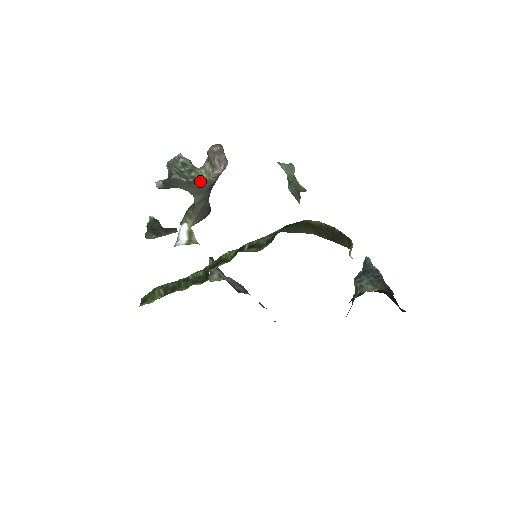
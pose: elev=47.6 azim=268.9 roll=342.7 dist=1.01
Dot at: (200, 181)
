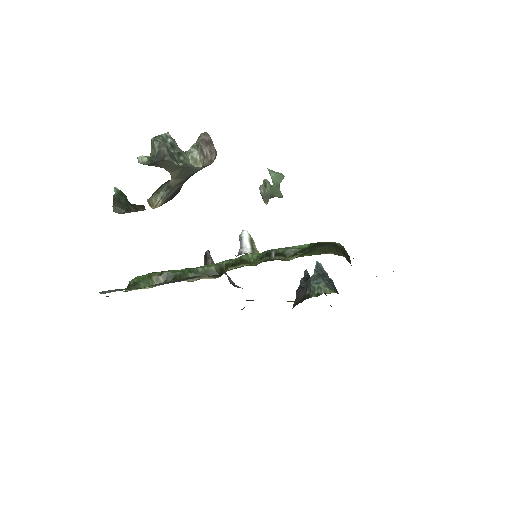
Dot at: (189, 167)
